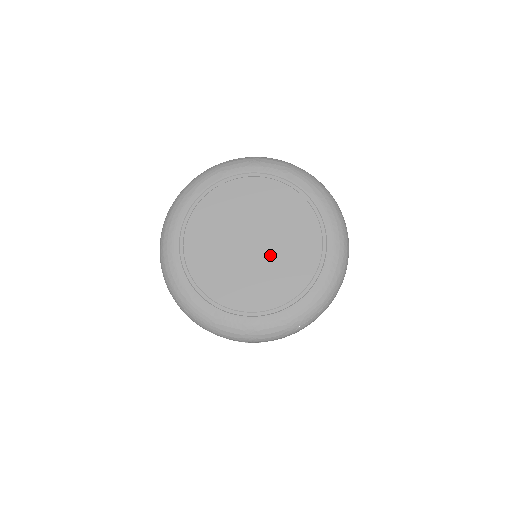
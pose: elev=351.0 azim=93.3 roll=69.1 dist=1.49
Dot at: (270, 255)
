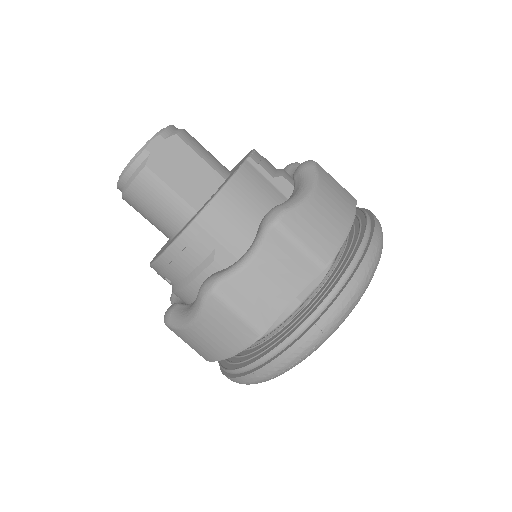
Dot at: occluded
